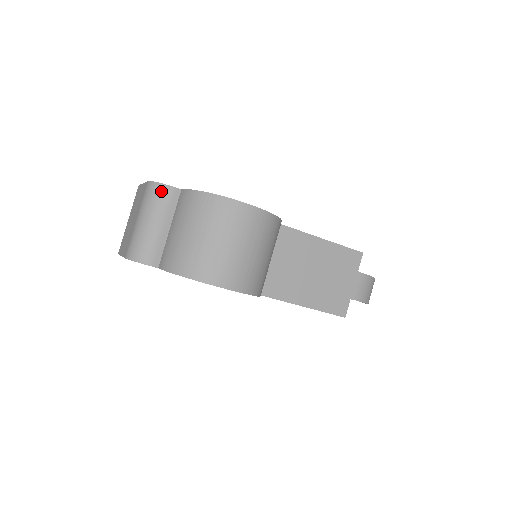
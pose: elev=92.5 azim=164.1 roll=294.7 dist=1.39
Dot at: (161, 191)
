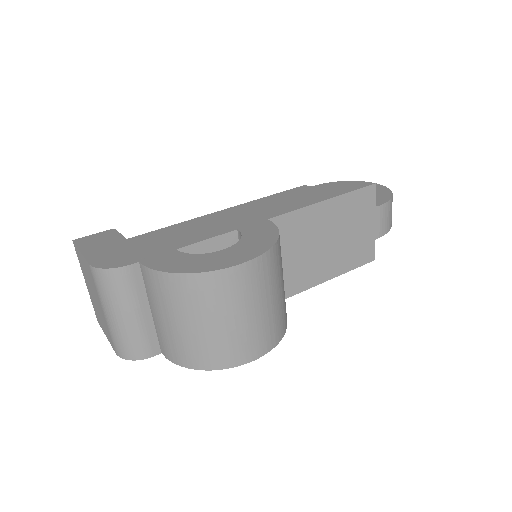
Dot at: (115, 278)
